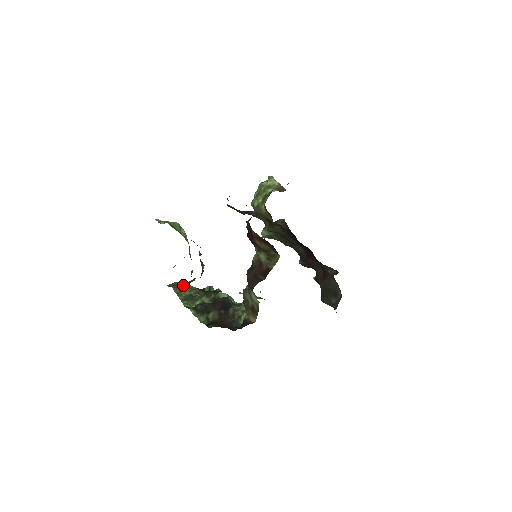
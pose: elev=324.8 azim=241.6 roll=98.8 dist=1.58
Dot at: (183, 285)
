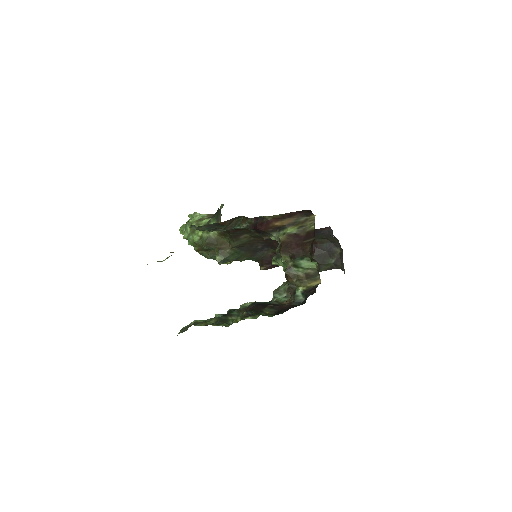
Dot at: (198, 322)
